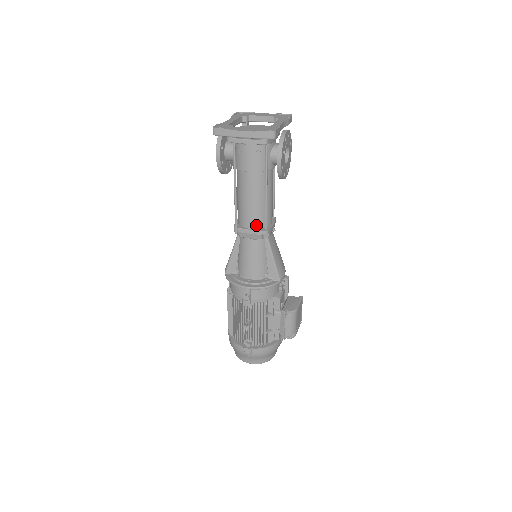
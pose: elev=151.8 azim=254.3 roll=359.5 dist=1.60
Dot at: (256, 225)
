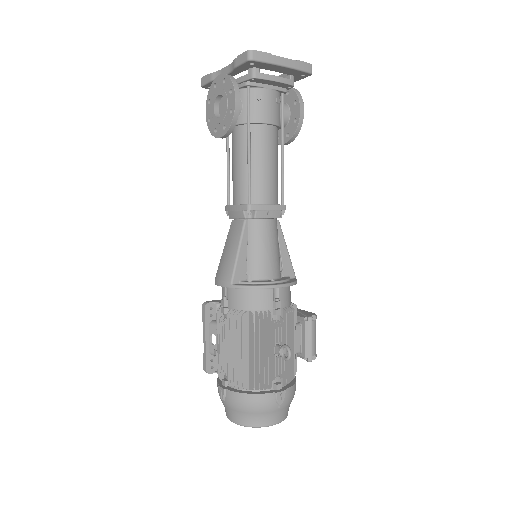
Dot at: (273, 199)
